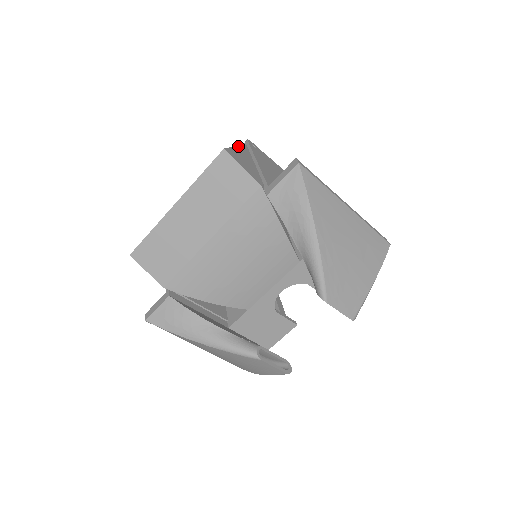
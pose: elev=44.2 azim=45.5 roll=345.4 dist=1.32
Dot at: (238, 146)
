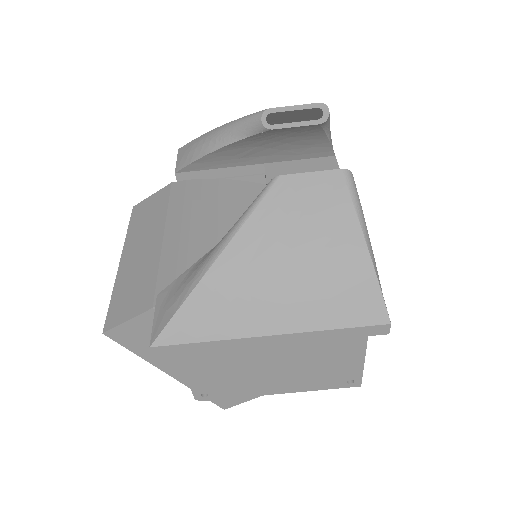
Dot at: occluded
